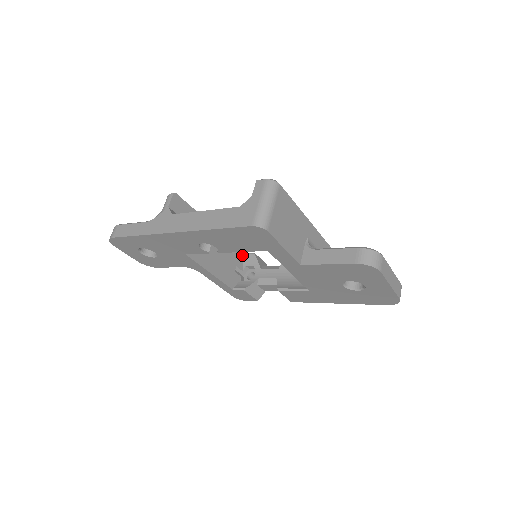
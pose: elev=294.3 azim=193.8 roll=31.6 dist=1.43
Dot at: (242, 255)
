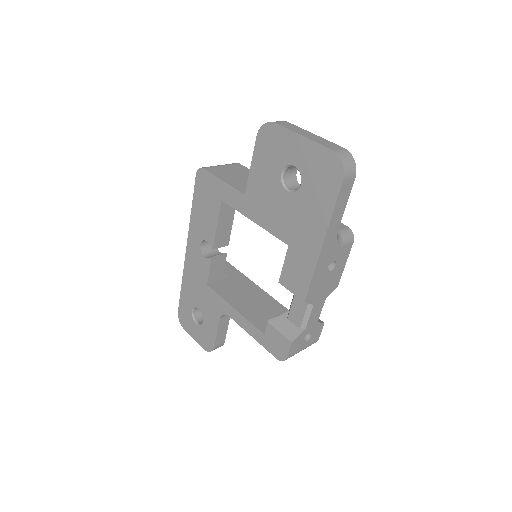
Dot at: occluded
